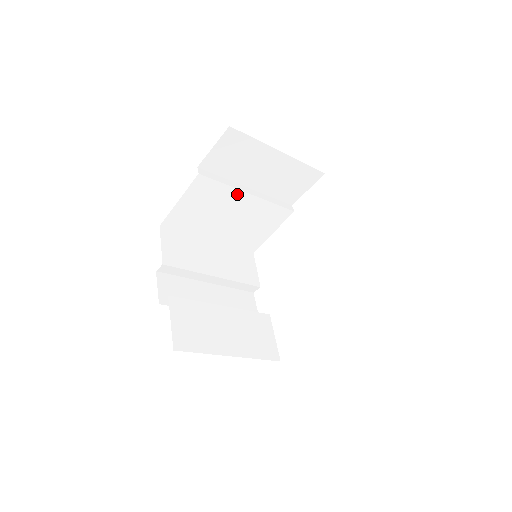
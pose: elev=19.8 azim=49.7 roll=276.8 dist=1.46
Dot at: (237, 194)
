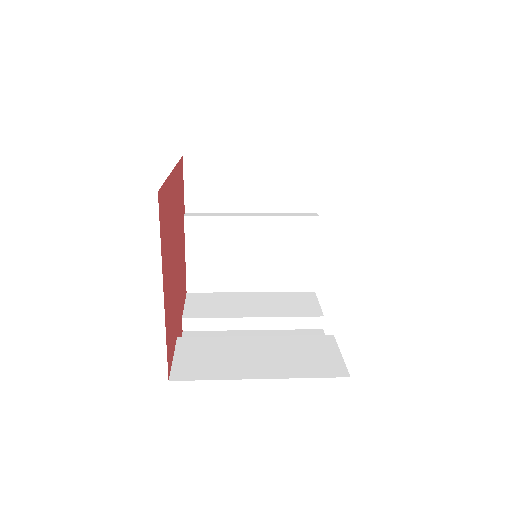
Dot at: (238, 222)
